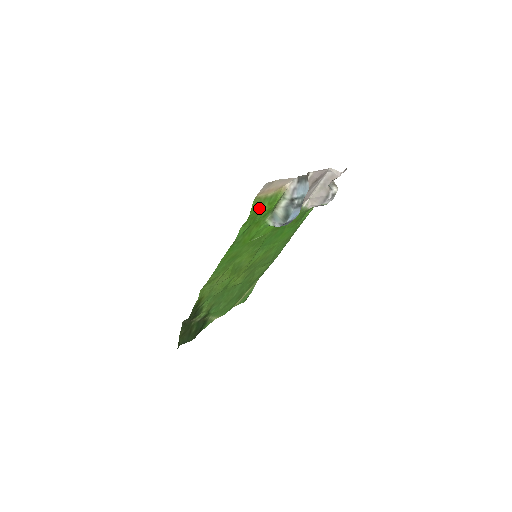
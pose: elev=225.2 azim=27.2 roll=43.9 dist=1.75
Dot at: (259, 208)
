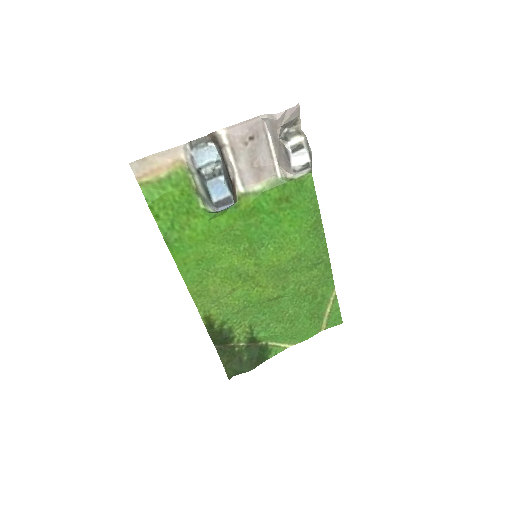
Dot at: (161, 194)
